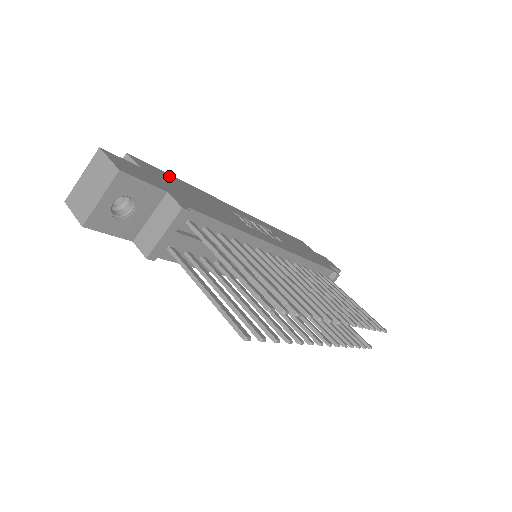
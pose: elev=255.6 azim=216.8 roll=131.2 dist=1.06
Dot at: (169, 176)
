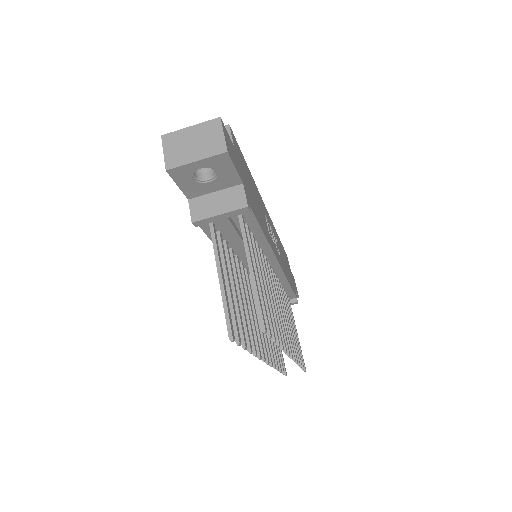
Dot at: occluded
